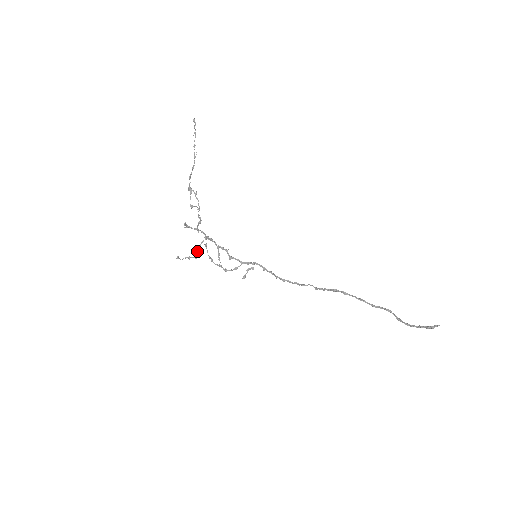
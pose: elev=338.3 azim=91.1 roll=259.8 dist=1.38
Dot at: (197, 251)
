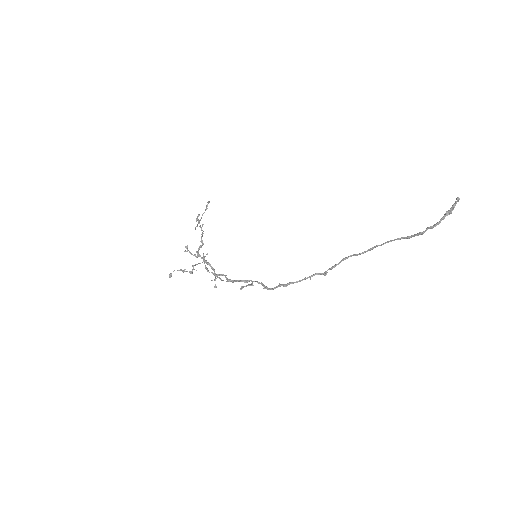
Dot at: (193, 266)
